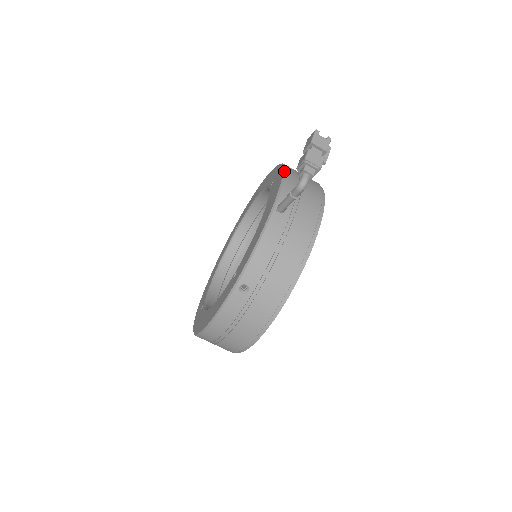
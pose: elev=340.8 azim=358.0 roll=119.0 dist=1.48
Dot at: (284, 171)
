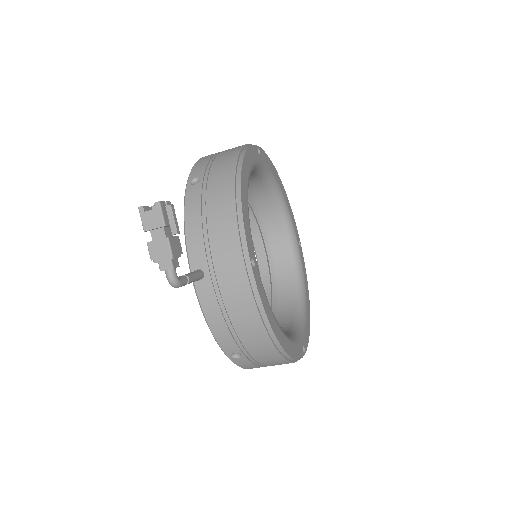
Dot at: occluded
